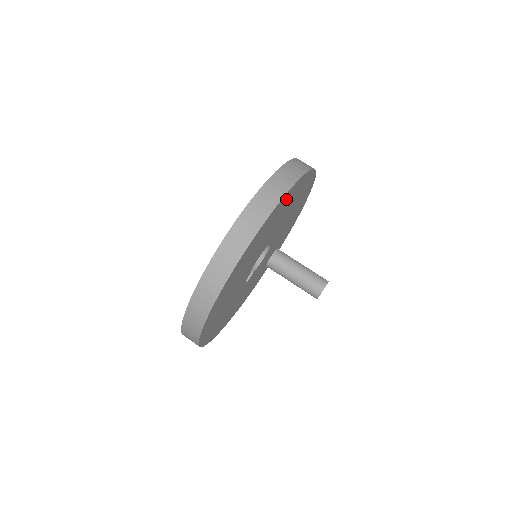
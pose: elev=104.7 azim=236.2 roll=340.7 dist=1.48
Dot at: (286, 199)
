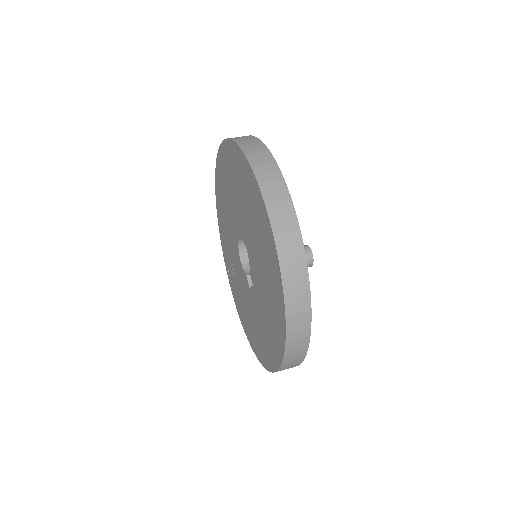
Dot at: occluded
